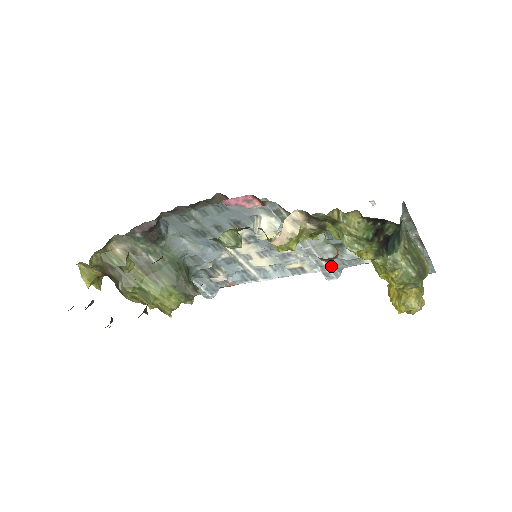
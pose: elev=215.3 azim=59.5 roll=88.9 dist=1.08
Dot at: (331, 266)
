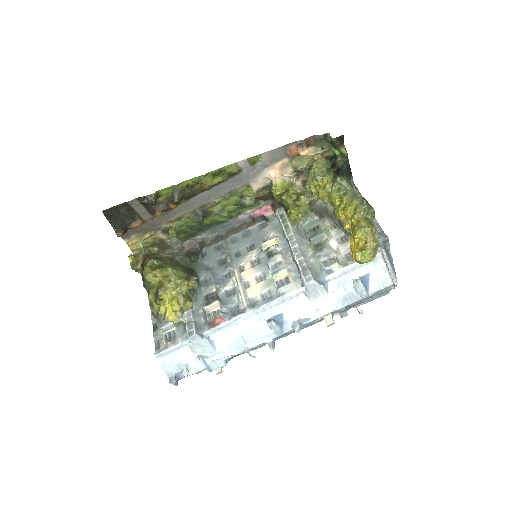
Dot at: (311, 269)
